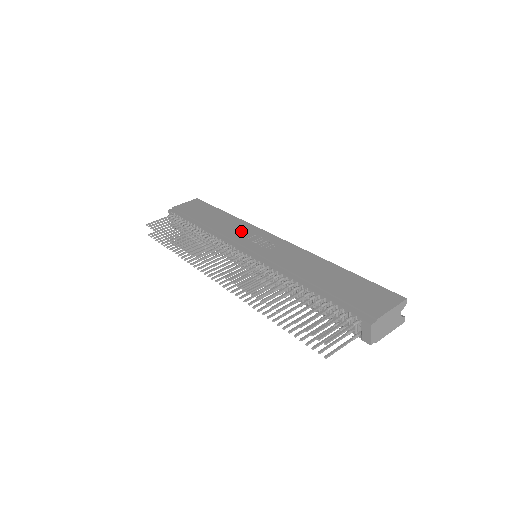
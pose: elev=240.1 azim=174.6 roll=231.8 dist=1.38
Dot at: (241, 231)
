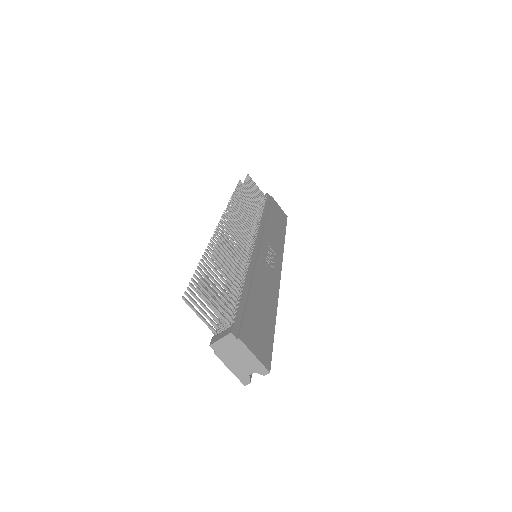
Dot at: (274, 242)
